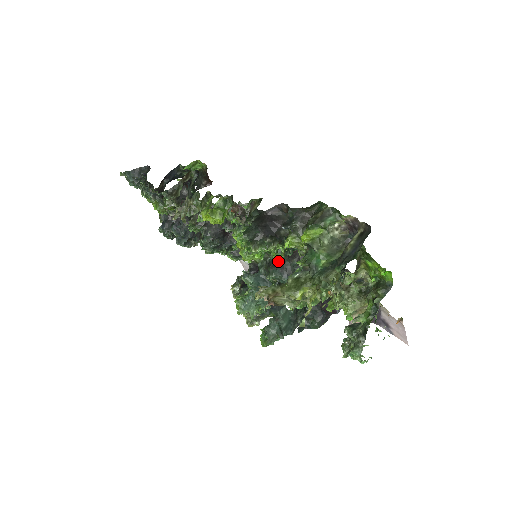
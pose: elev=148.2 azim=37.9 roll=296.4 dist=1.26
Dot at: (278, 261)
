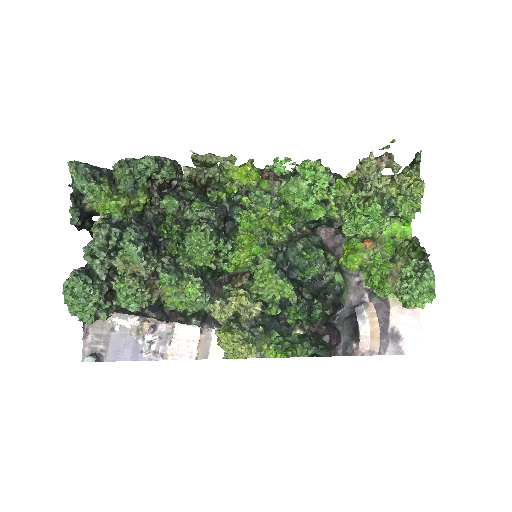
Dot at: occluded
